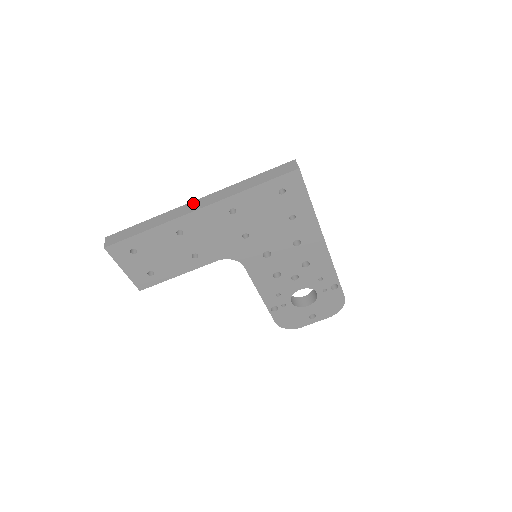
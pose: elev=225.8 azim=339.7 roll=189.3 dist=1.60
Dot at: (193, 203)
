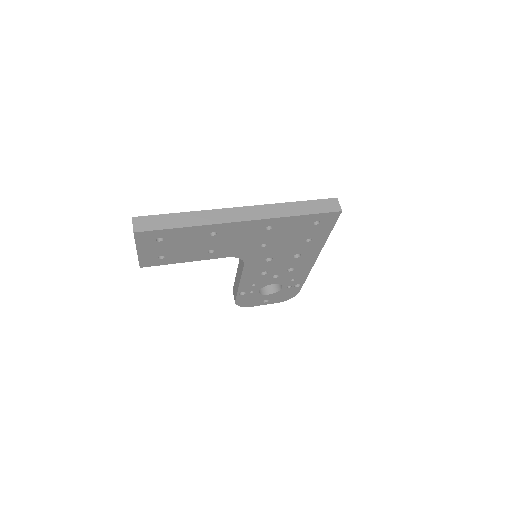
Dot at: (236, 210)
